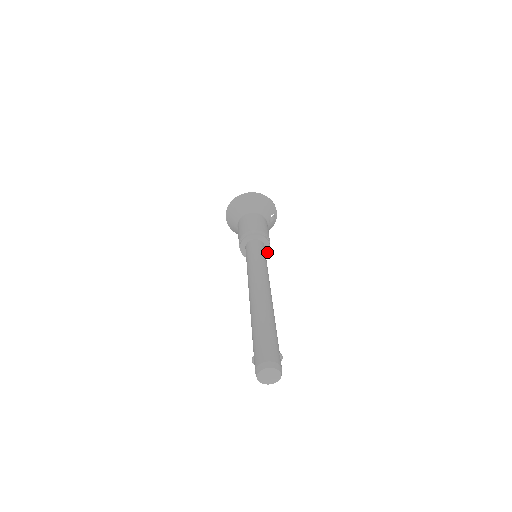
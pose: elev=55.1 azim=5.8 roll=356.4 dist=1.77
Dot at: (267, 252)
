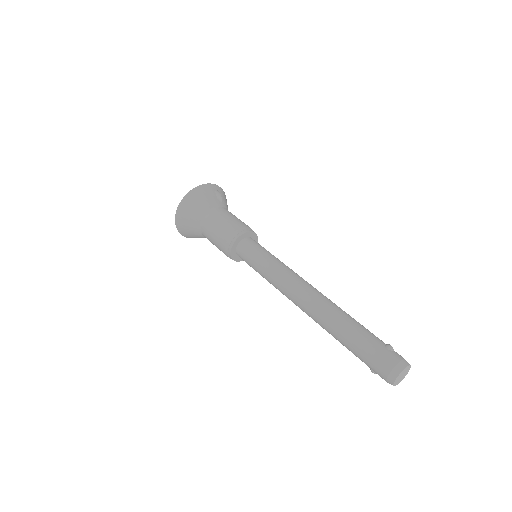
Dot at: (256, 236)
